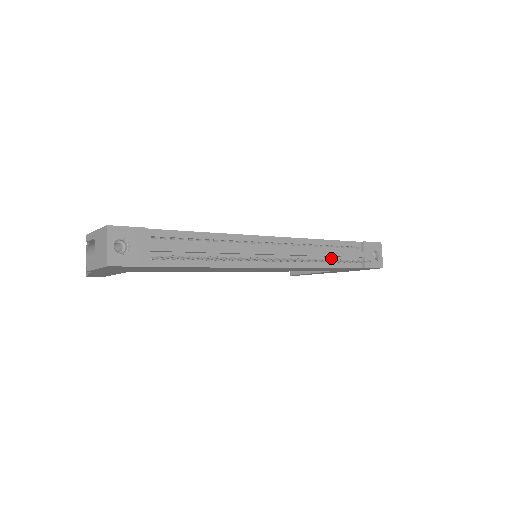
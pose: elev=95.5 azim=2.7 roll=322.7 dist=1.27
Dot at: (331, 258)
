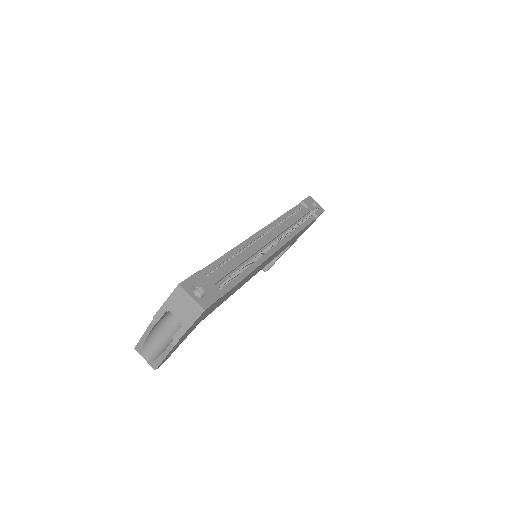
Dot at: (297, 223)
